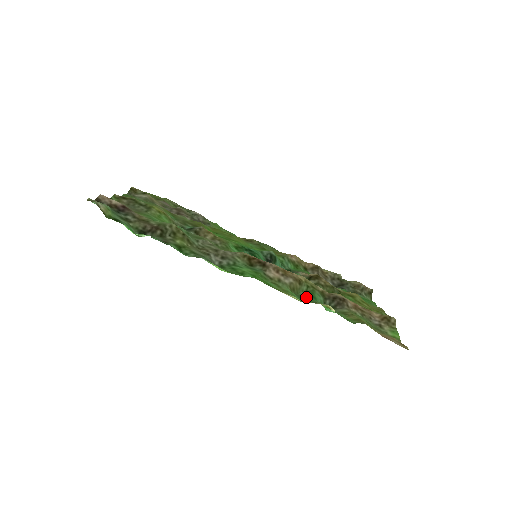
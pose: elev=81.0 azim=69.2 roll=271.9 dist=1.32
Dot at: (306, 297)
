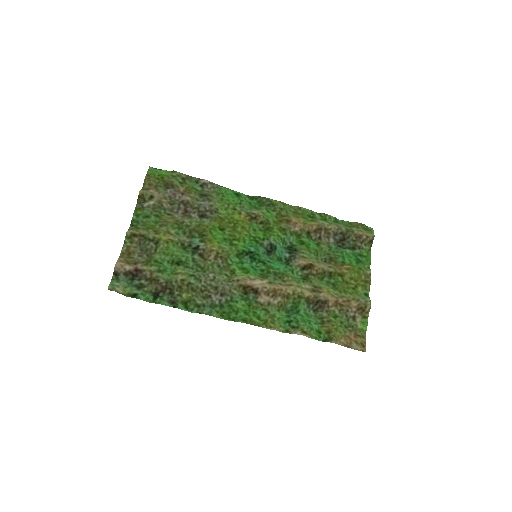
Dot at: (291, 312)
